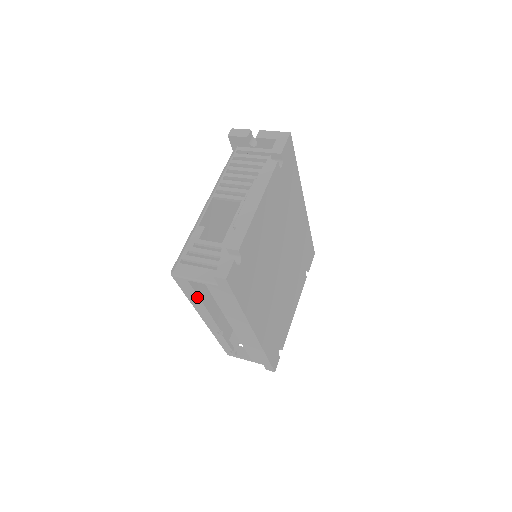
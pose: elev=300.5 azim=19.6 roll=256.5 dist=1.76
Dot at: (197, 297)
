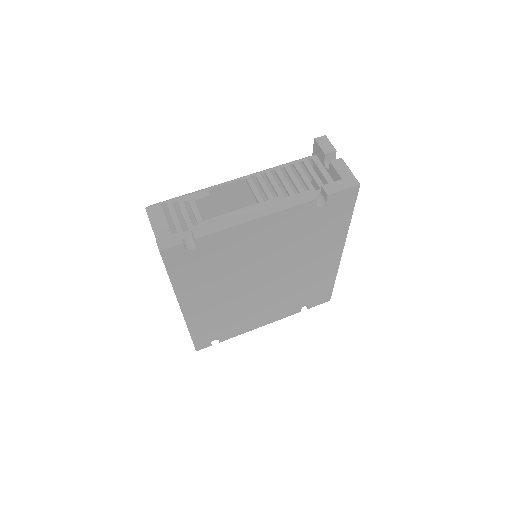
Dot at: occluded
